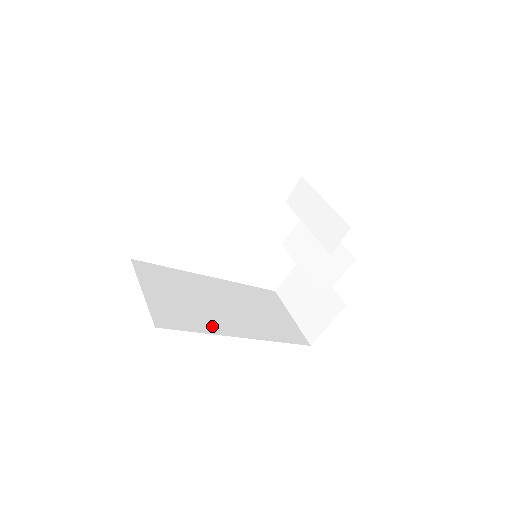
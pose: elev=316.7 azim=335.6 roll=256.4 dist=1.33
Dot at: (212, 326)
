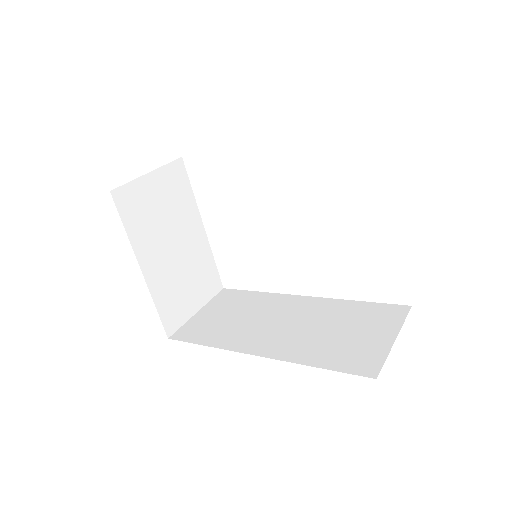
Dot at: (229, 341)
